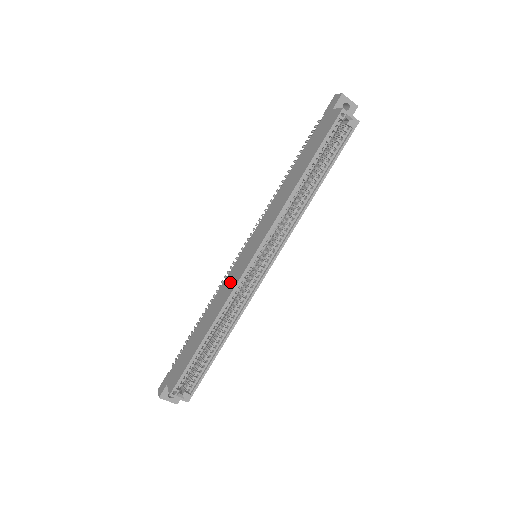
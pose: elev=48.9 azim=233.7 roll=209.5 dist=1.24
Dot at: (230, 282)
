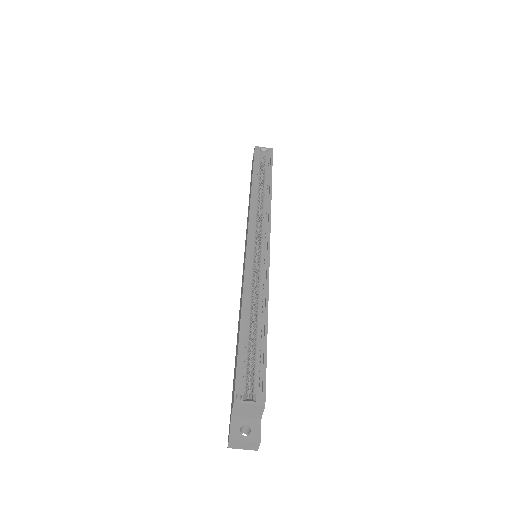
Dot at: occluded
